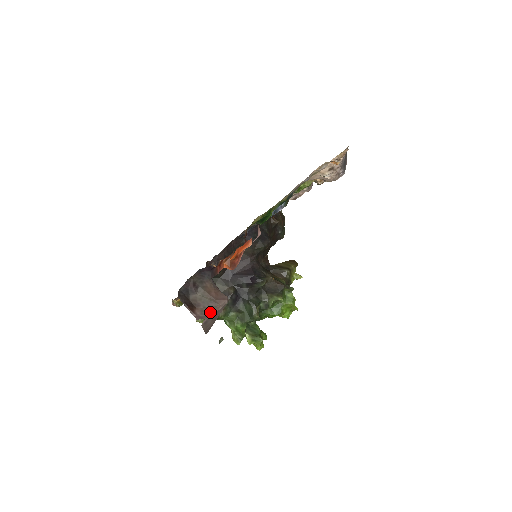
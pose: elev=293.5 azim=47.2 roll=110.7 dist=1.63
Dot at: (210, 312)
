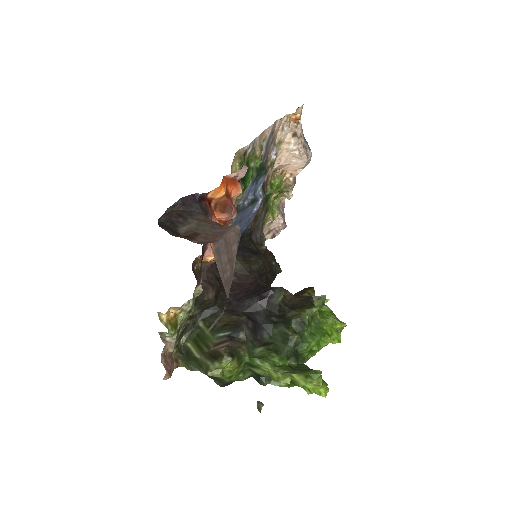
Dot at: (219, 236)
